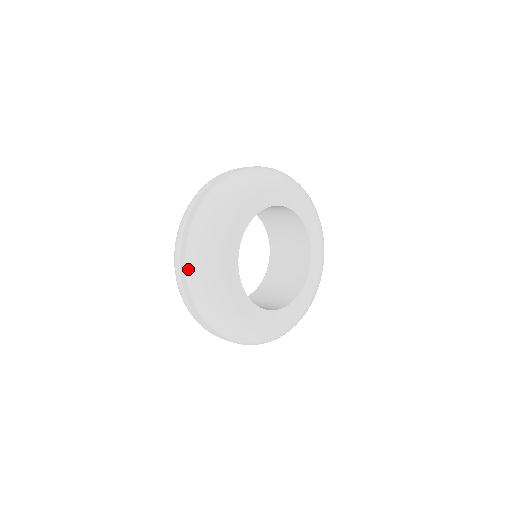
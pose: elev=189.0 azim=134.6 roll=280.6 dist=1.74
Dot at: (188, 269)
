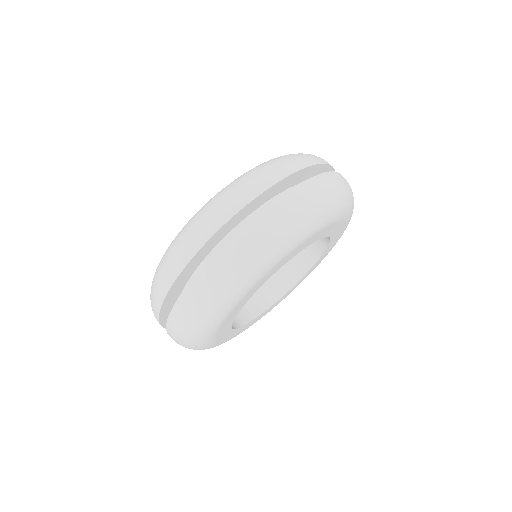
Dot at: occluded
